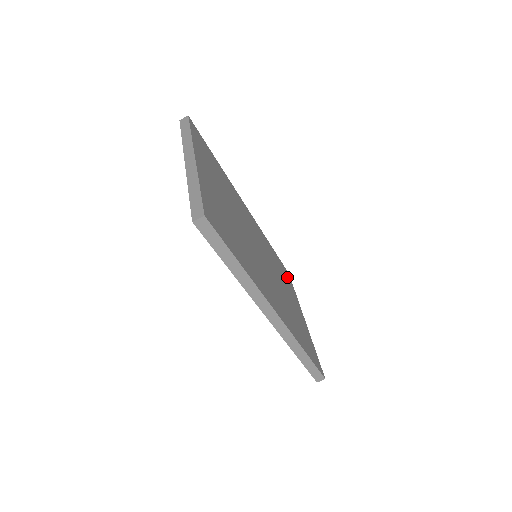
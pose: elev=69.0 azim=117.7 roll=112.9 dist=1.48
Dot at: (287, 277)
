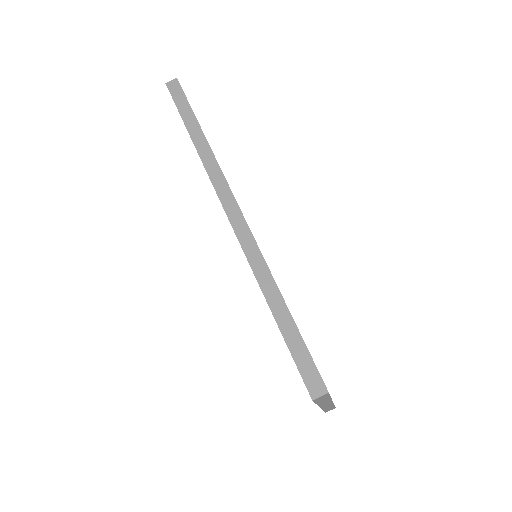
Dot at: occluded
